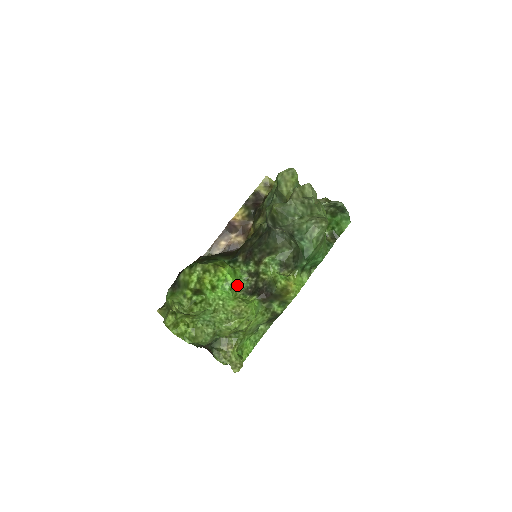
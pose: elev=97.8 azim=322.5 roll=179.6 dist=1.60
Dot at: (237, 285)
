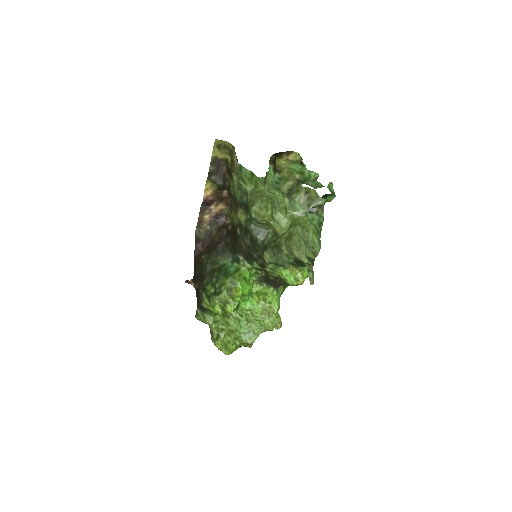
Dot at: (250, 278)
